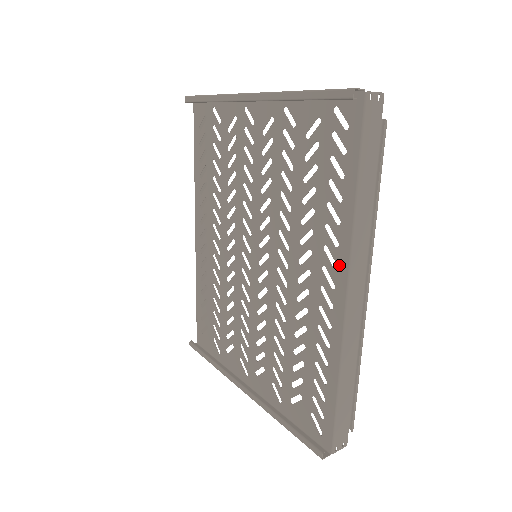
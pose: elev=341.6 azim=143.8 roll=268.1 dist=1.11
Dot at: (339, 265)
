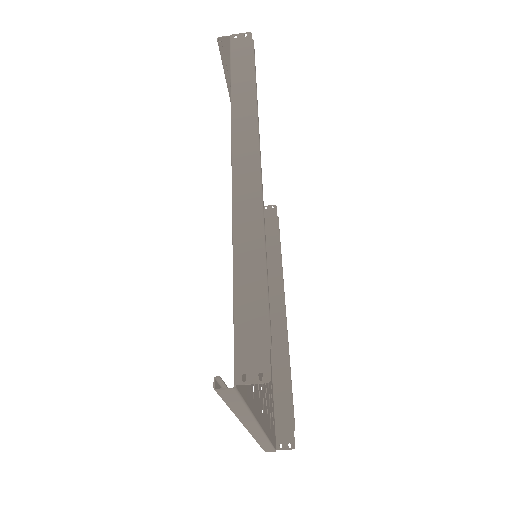
Dot at: occluded
